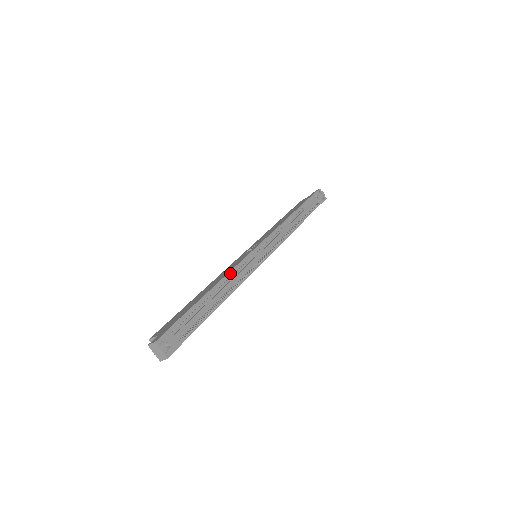
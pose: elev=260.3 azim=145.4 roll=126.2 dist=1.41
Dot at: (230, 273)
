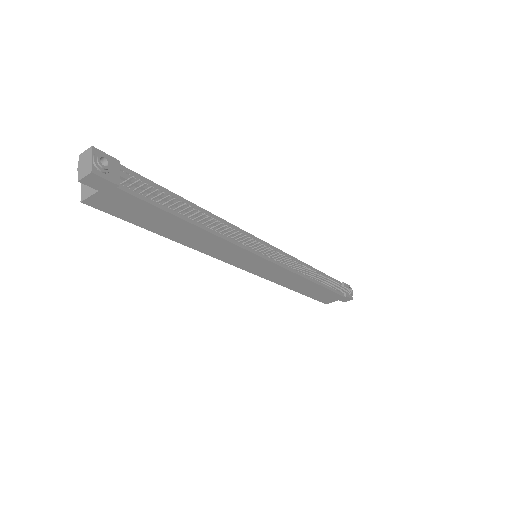
Dot at: (222, 220)
